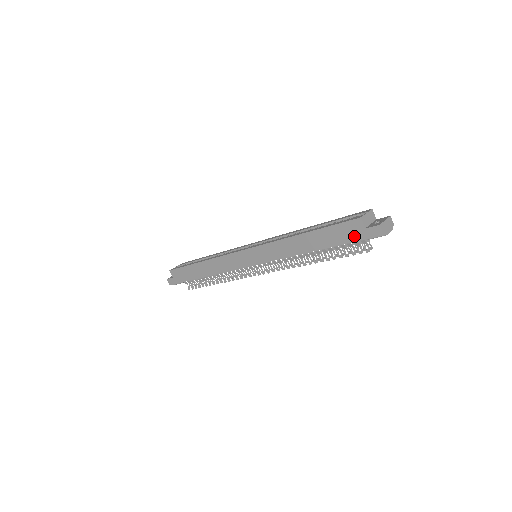
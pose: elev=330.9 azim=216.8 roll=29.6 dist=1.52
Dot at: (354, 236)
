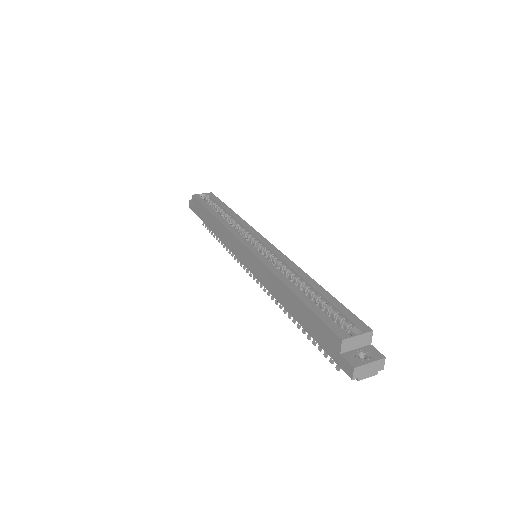
Dot at: (328, 347)
